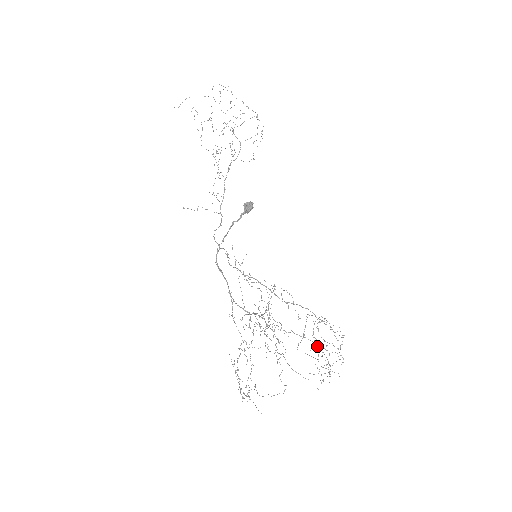
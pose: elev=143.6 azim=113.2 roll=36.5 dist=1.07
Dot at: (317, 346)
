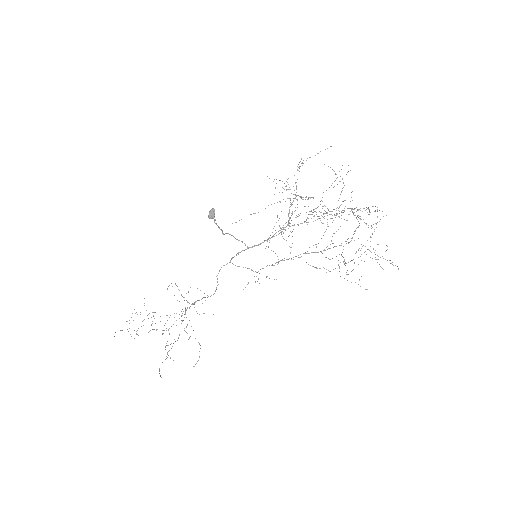
Dot at: (359, 248)
